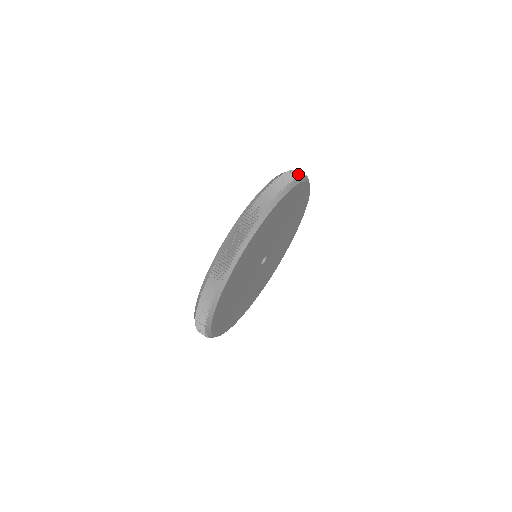
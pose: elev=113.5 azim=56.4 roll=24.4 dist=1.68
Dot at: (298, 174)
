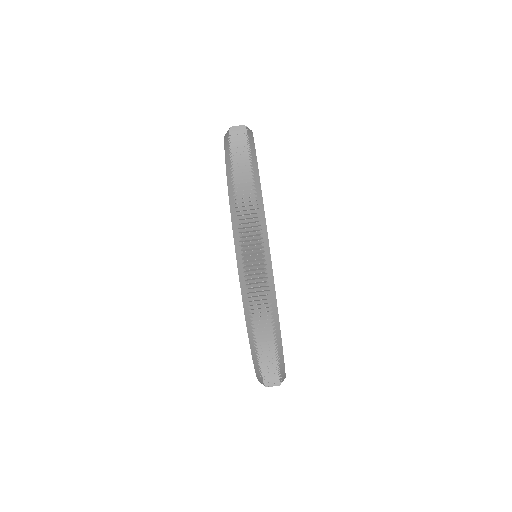
Dot at: (266, 308)
